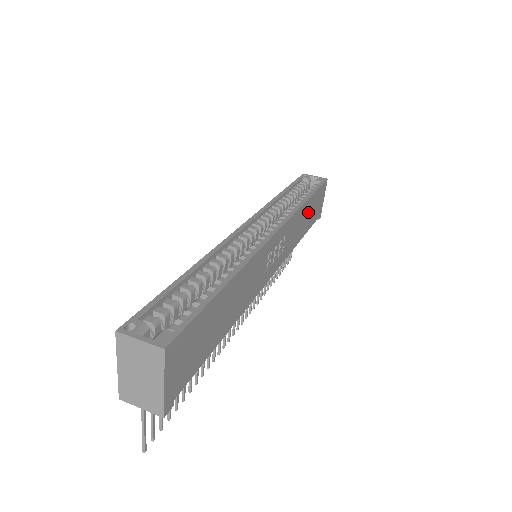
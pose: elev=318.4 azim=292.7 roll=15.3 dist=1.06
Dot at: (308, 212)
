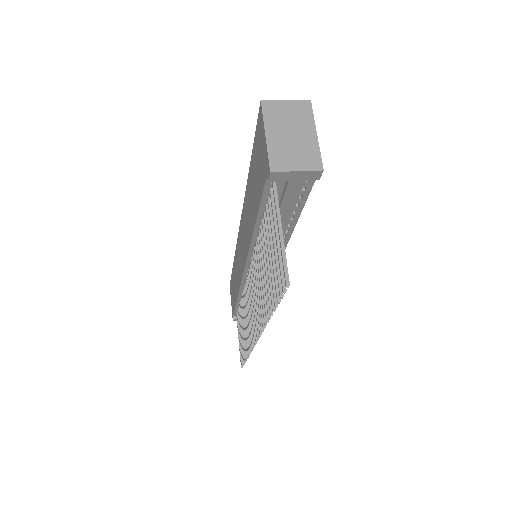
Dot at: occluded
